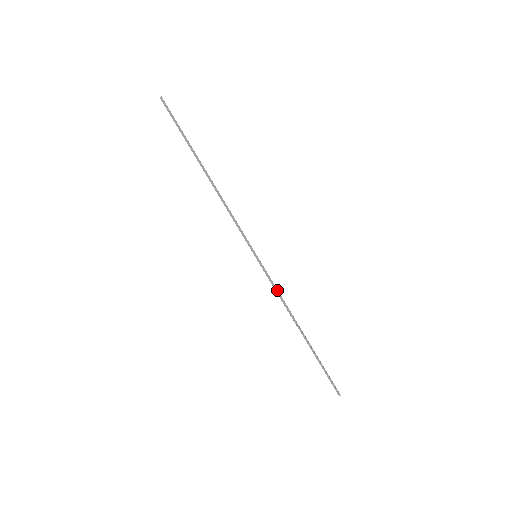
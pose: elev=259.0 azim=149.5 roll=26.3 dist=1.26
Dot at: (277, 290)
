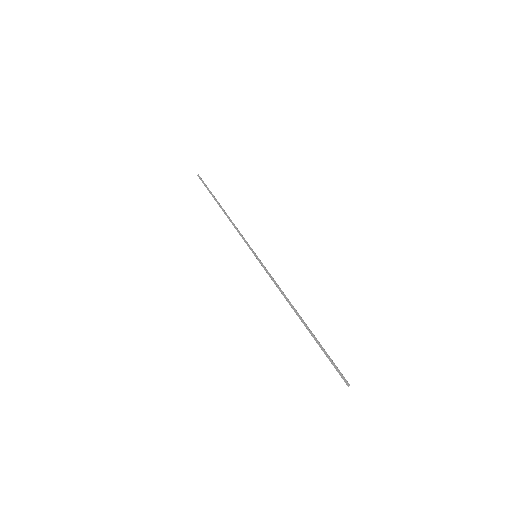
Dot at: (274, 280)
